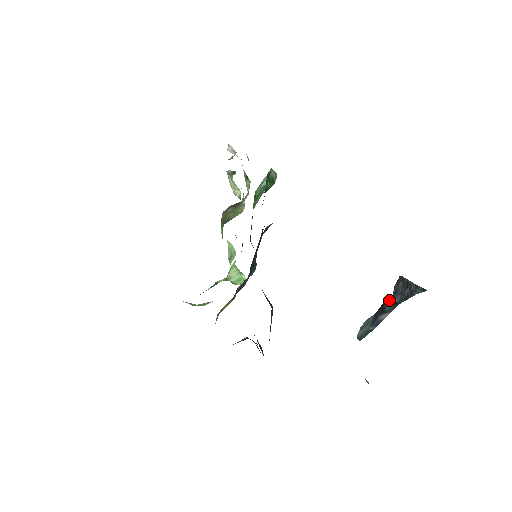
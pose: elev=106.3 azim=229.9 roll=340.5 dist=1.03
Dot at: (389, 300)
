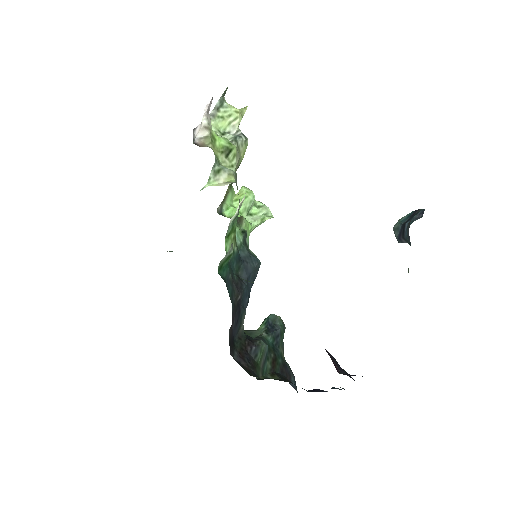
Dot at: occluded
